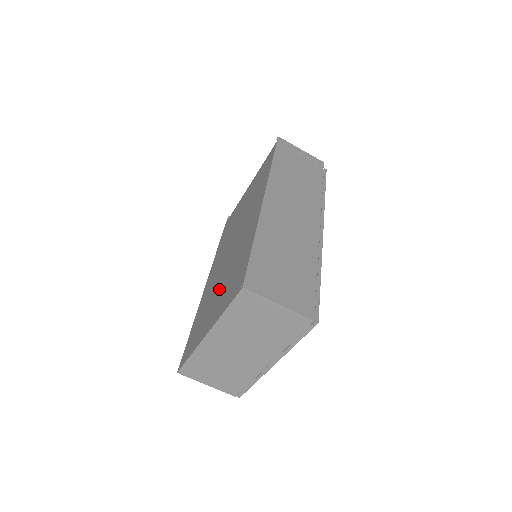
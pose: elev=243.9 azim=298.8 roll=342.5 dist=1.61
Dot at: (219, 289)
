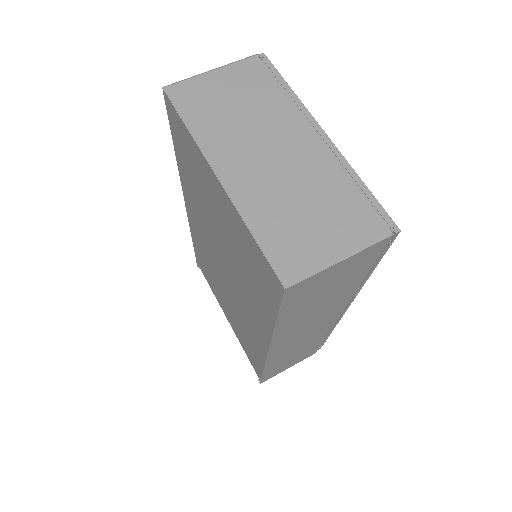
Dot at: (218, 226)
